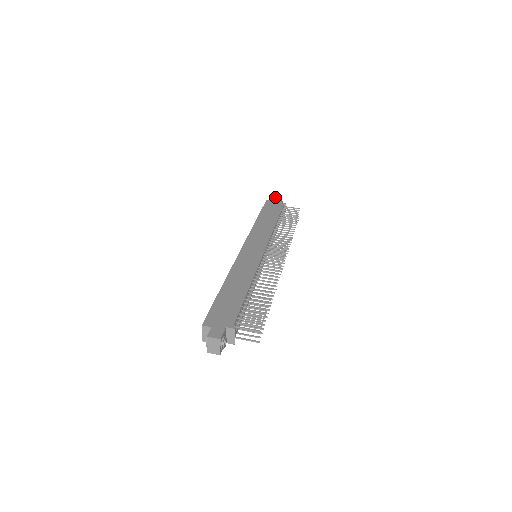
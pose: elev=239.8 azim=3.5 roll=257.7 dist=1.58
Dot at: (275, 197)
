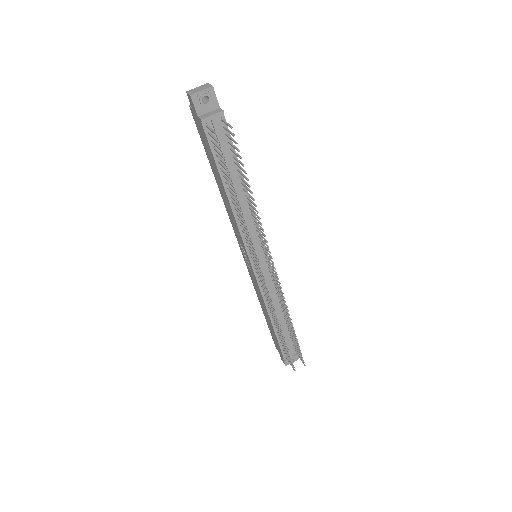
Dot at: occluded
